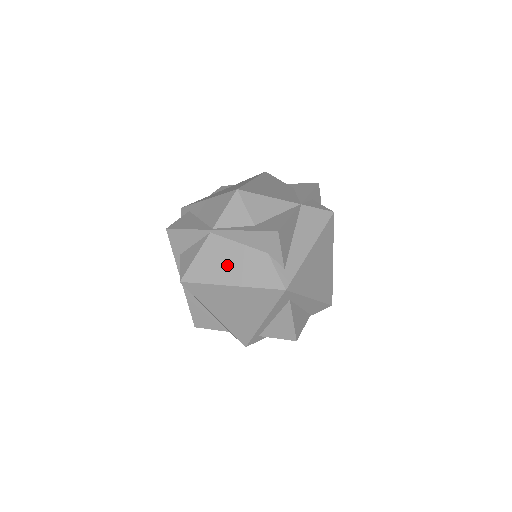
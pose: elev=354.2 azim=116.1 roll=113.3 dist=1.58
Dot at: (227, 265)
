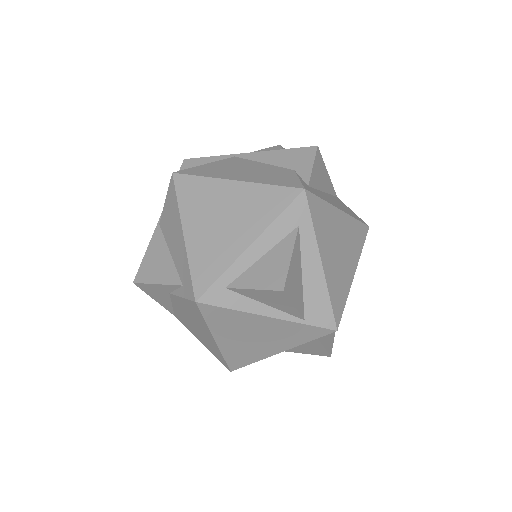
Dot at: (240, 171)
